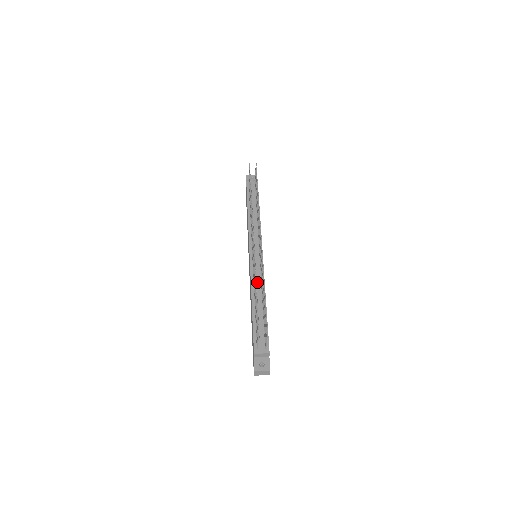
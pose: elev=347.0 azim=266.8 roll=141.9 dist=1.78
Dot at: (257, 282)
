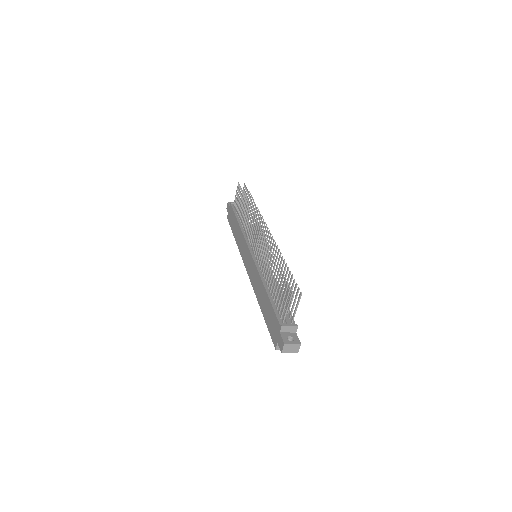
Dot at: occluded
